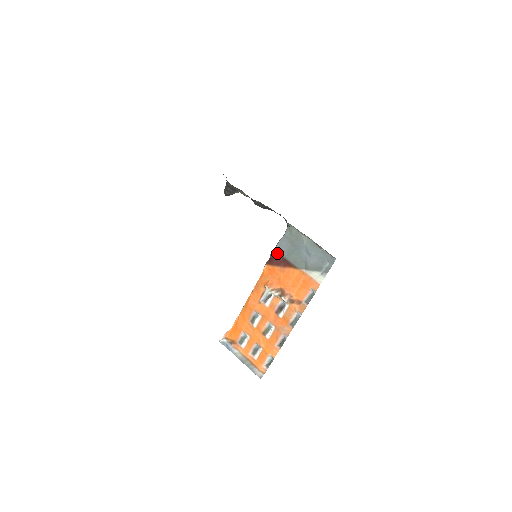
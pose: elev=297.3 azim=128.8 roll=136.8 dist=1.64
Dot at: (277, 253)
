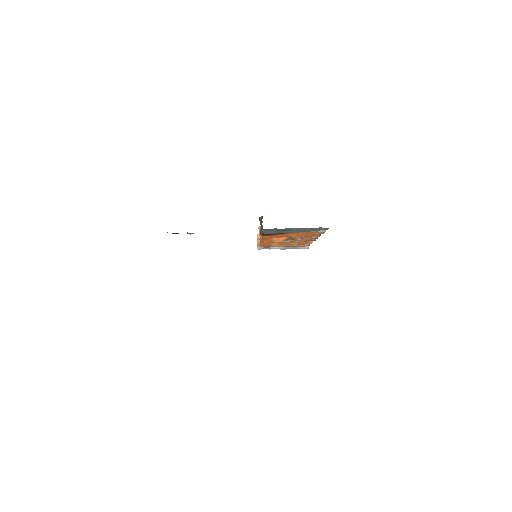
Dot at: occluded
